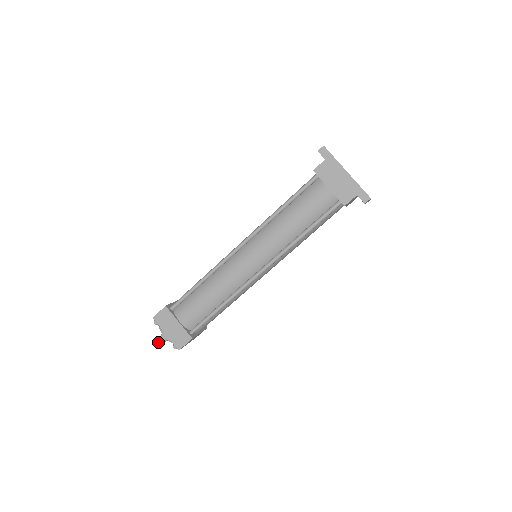
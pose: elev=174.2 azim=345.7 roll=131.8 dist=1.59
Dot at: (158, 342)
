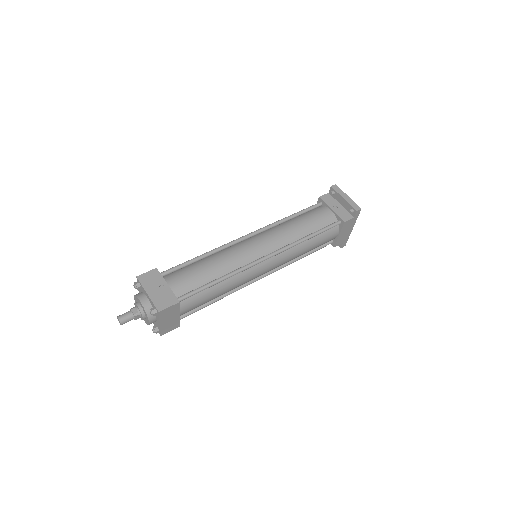
Dot at: (127, 321)
